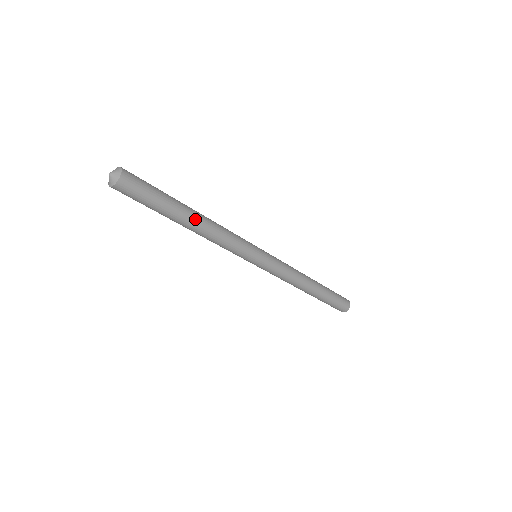
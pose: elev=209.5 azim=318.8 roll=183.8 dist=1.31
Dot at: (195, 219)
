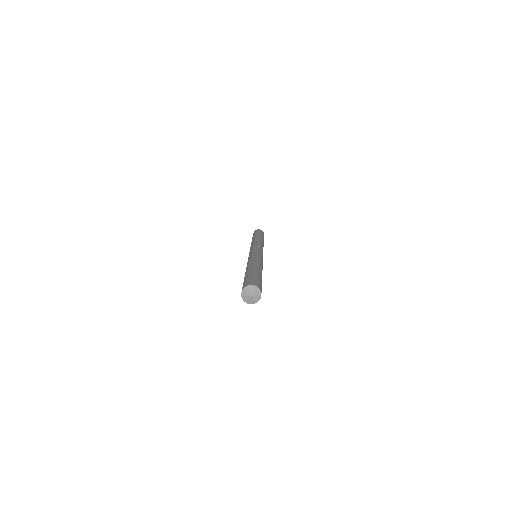
Dot at: occluded
